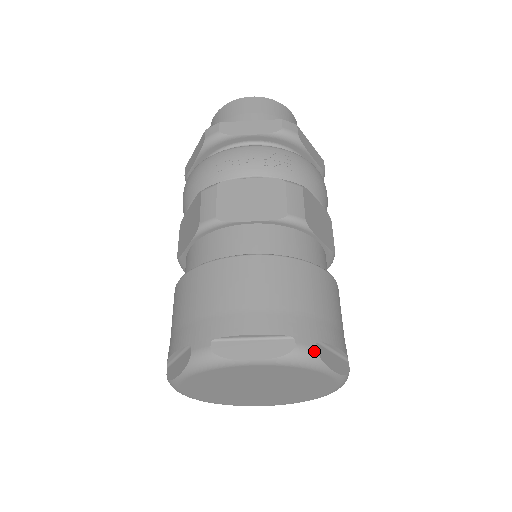
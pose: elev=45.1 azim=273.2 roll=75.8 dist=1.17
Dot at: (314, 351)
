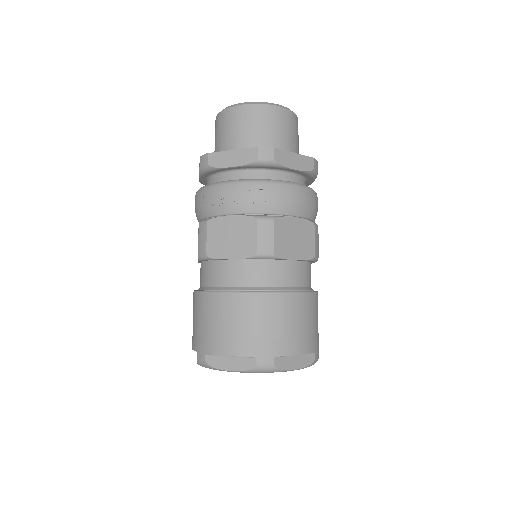
Dot at: (271, 365)
